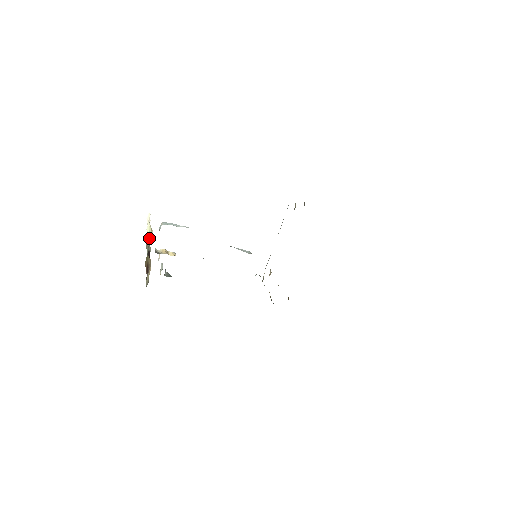
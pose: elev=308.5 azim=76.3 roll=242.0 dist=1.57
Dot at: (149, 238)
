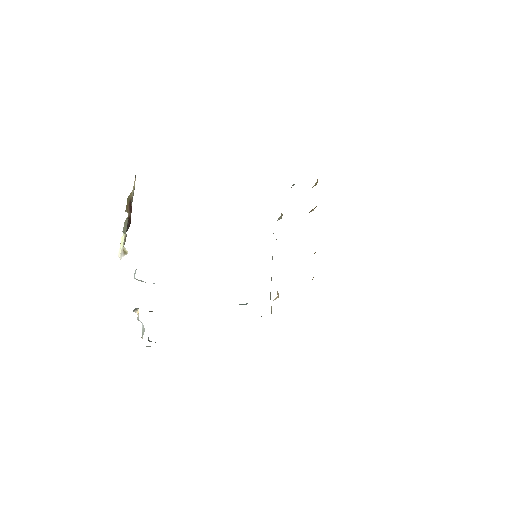
Dot at: (126, 219)
